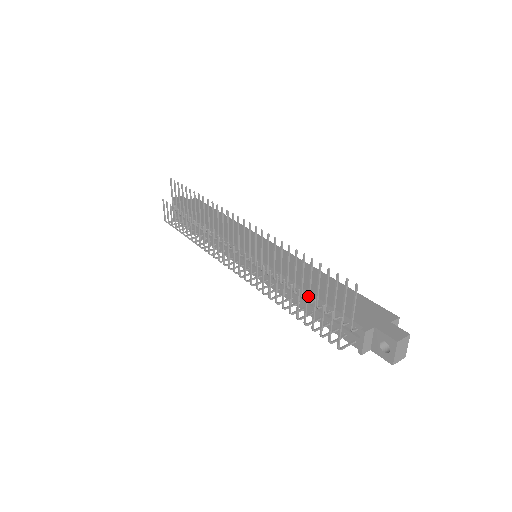
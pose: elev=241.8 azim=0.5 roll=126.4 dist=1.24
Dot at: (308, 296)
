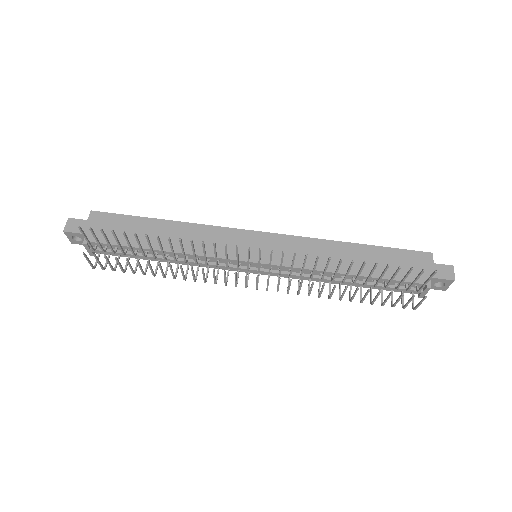
Dot at: (366, 283)
